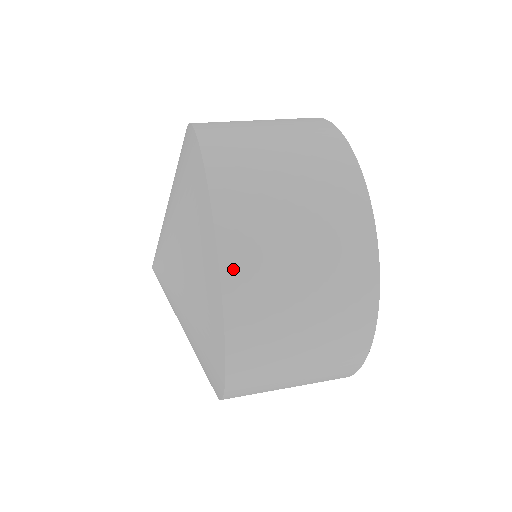
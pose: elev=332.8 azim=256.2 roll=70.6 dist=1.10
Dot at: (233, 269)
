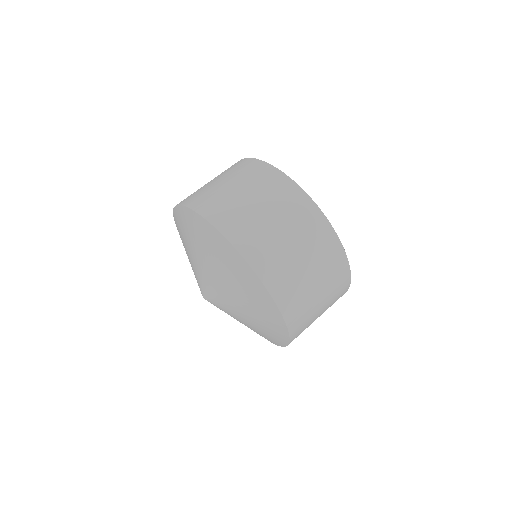
Dot at: (243, 246)
